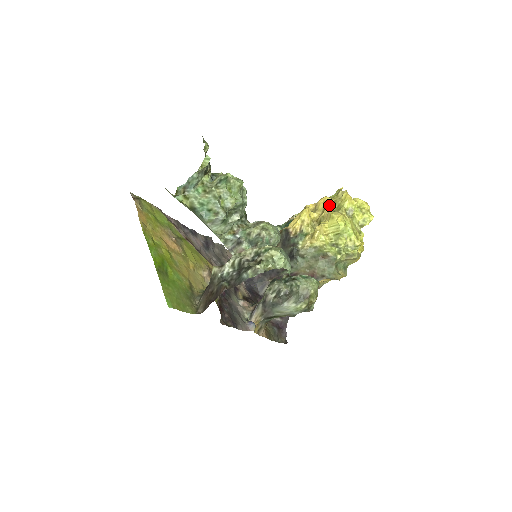
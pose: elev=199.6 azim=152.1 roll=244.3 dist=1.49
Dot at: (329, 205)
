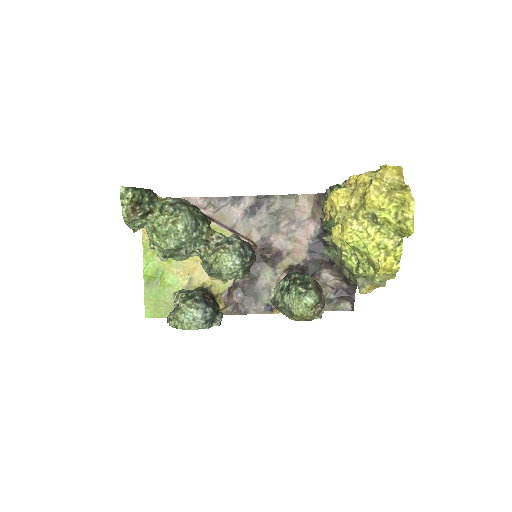
Dot at: (355, 196)
